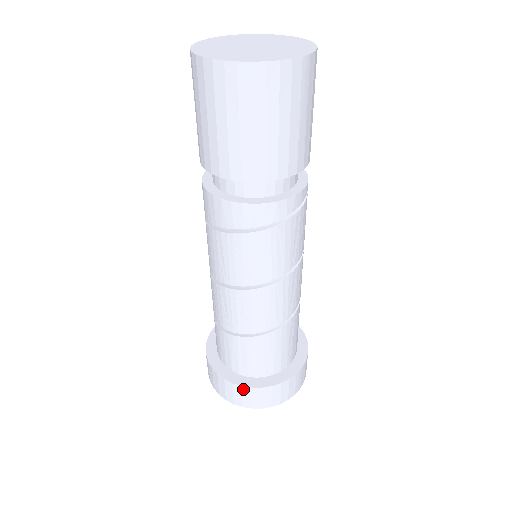
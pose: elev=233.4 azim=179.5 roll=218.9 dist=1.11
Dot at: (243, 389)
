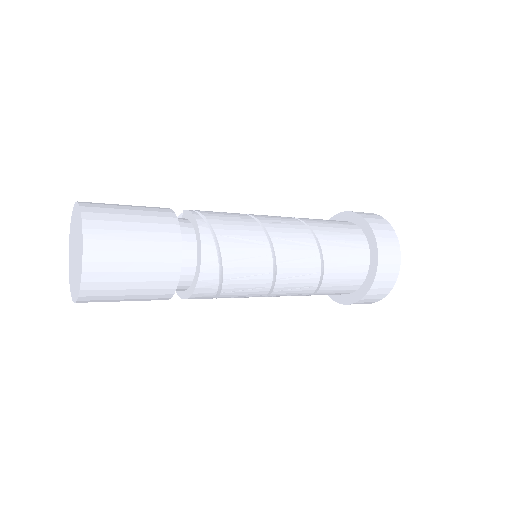
Dot at: (369, 294)
